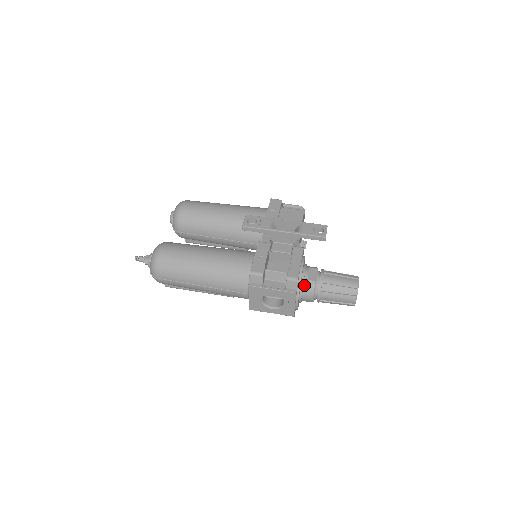
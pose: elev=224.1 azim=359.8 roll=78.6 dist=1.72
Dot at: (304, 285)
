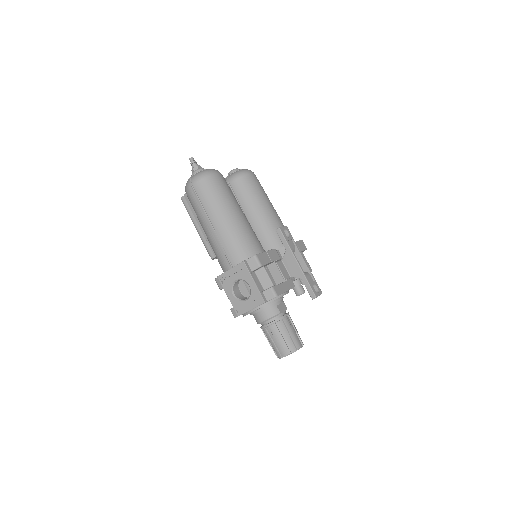
Dot at: (271, 306)
